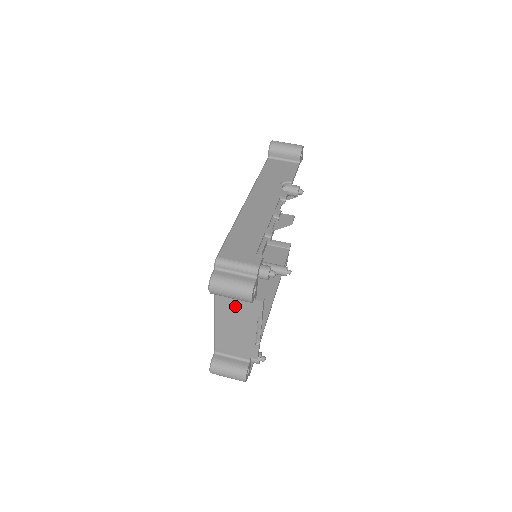
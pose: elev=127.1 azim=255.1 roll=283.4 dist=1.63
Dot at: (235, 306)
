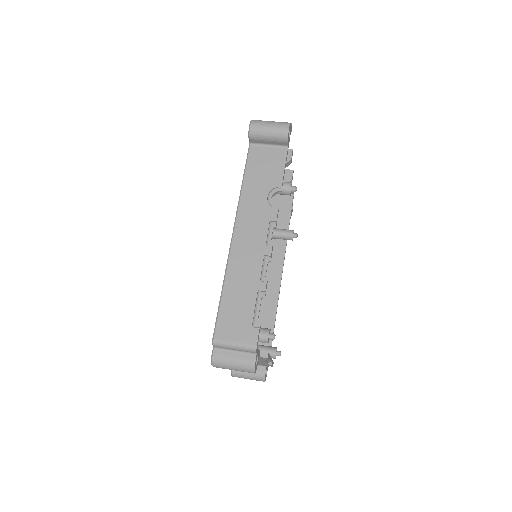
Dot at: occluded
